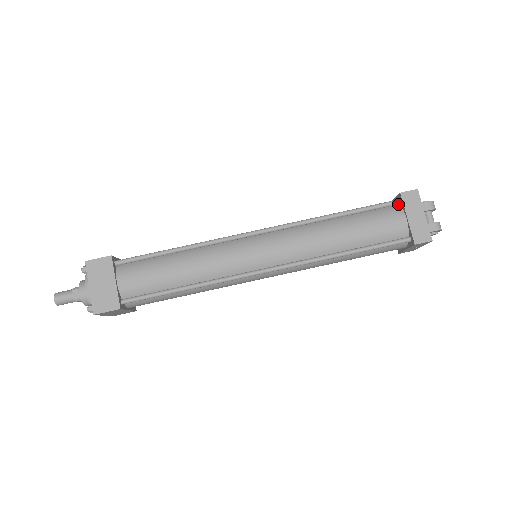
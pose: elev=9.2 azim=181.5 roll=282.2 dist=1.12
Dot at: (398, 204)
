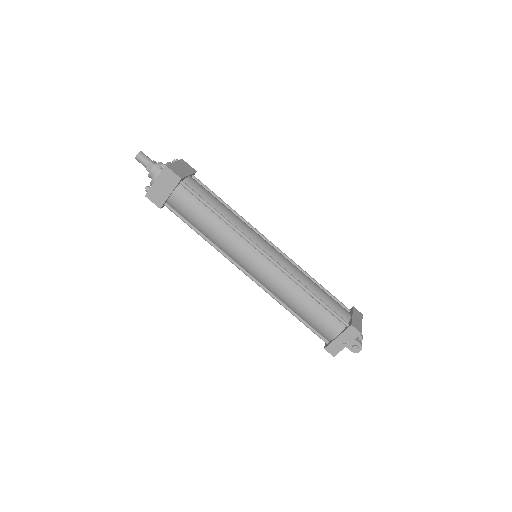
Dot at: (348, 311)
